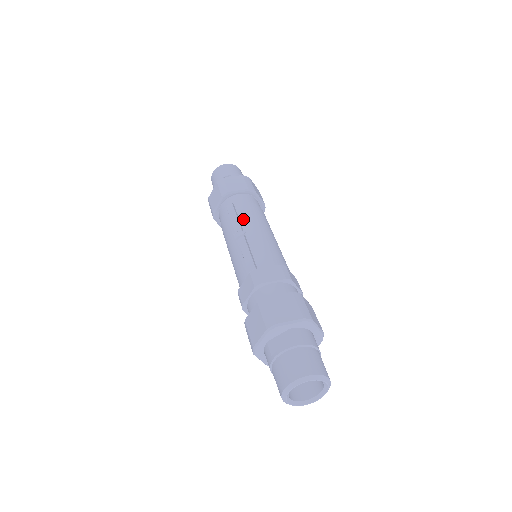
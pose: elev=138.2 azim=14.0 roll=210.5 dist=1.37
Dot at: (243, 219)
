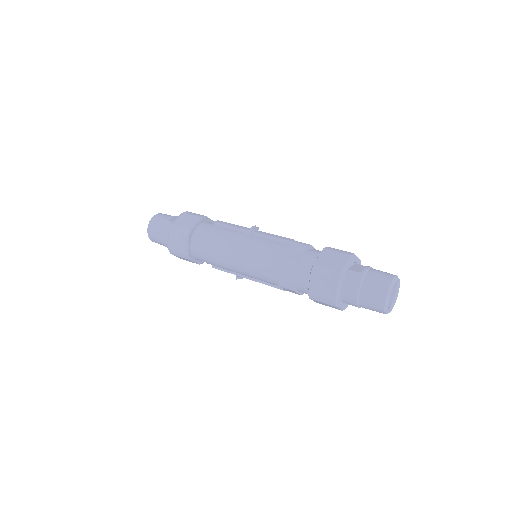
Dot at: occluded
